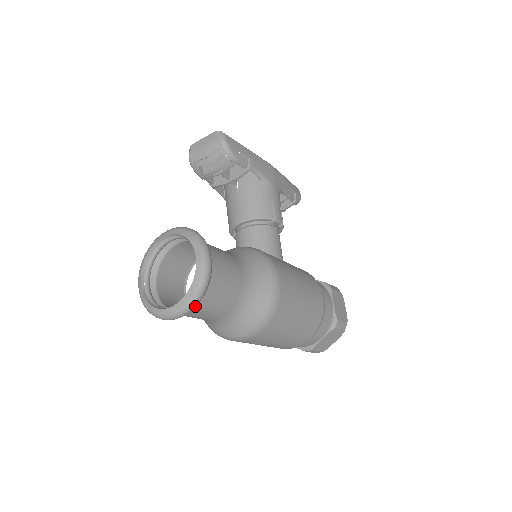
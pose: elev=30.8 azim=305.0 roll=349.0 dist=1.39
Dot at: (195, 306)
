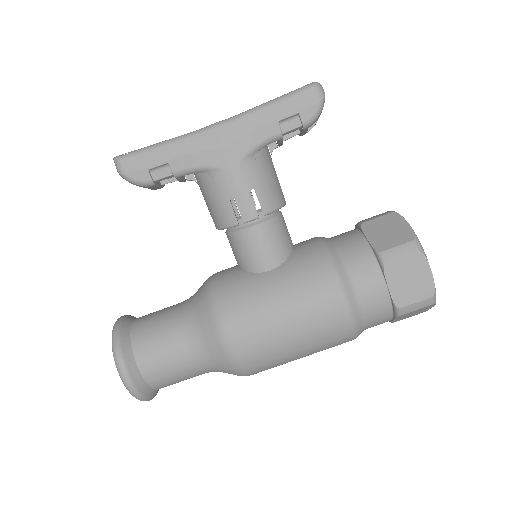
Dot at: (149, 399)
